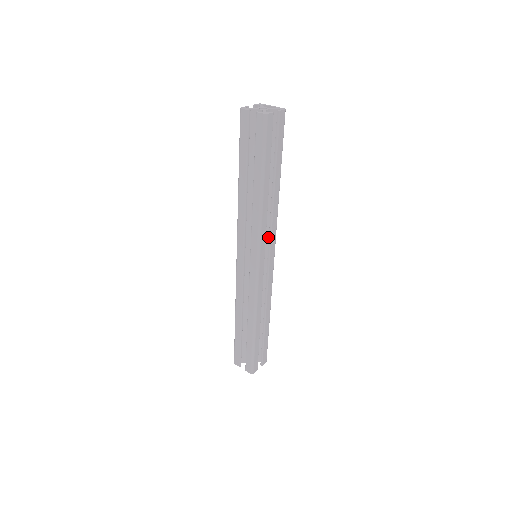
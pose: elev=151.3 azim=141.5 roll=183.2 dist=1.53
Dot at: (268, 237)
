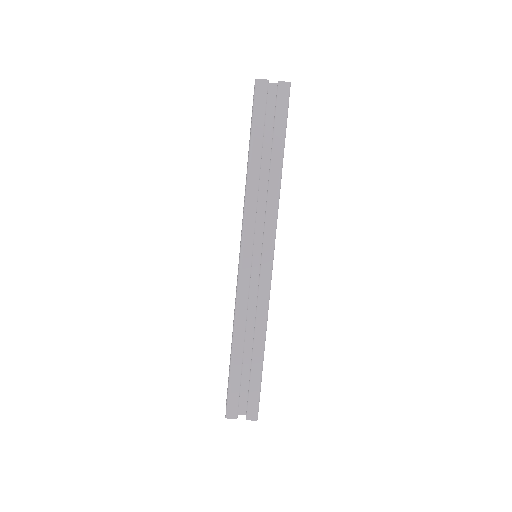
Dot at: occluded
